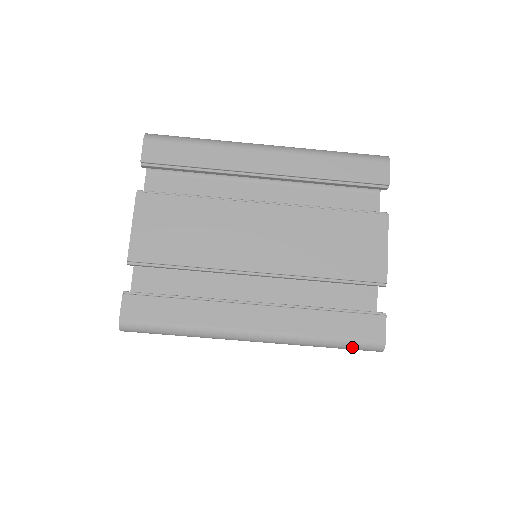
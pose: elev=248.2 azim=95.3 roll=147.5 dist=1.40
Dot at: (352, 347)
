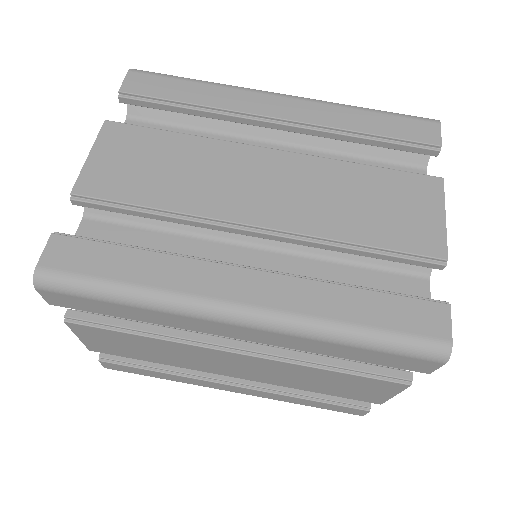
Dot at: (397, 348)
